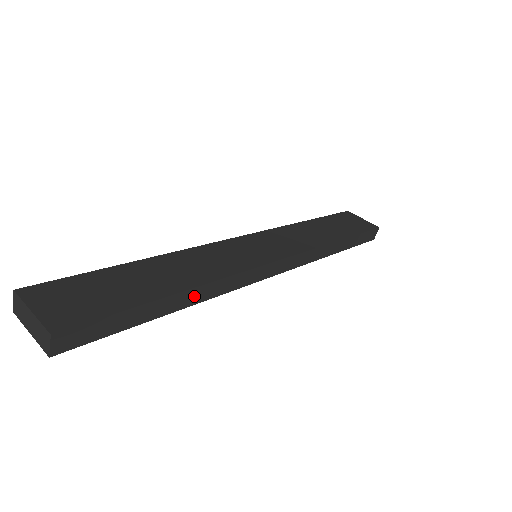
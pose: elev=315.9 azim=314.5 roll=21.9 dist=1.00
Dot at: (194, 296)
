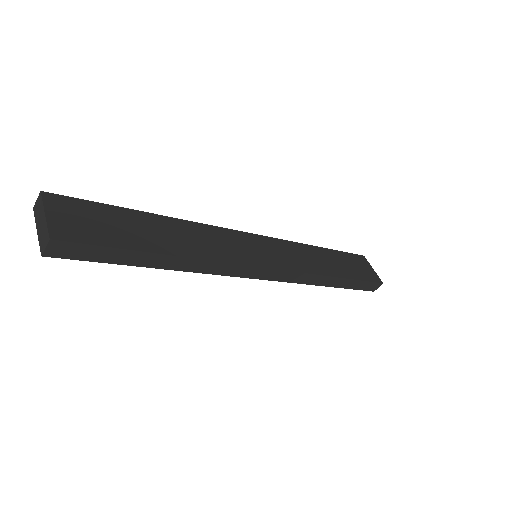
Dot at: (182, 264)
